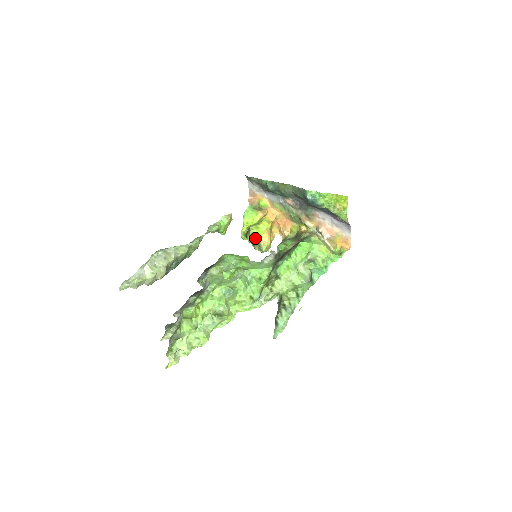
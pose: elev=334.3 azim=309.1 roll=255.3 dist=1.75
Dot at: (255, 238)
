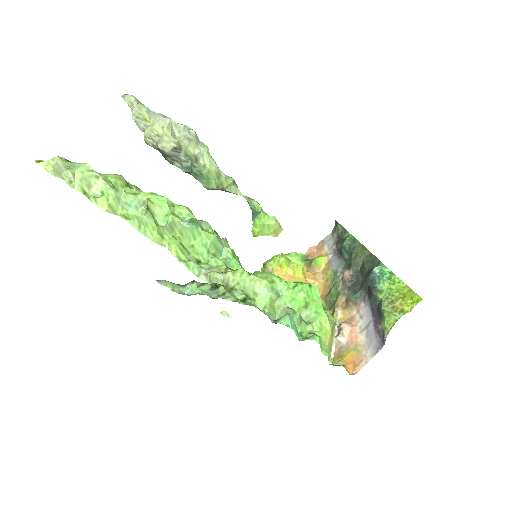
Dot at: (274, 266)
